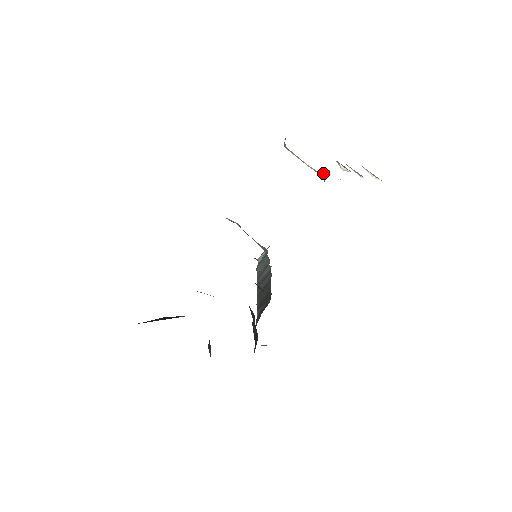
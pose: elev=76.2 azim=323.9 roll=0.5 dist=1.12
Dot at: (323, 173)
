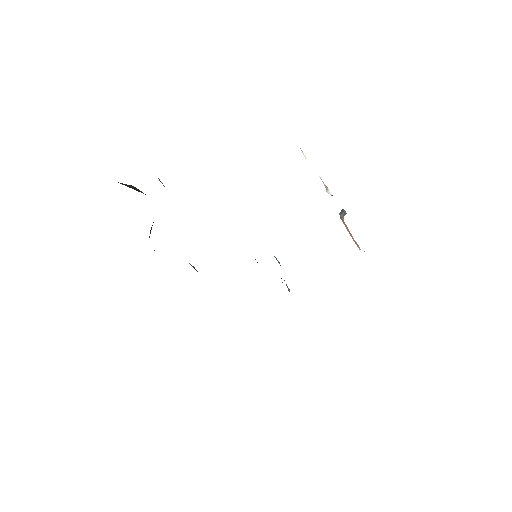
Dot at: occluded
